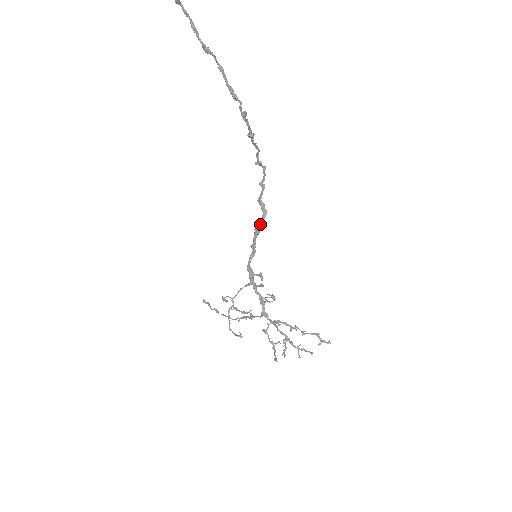
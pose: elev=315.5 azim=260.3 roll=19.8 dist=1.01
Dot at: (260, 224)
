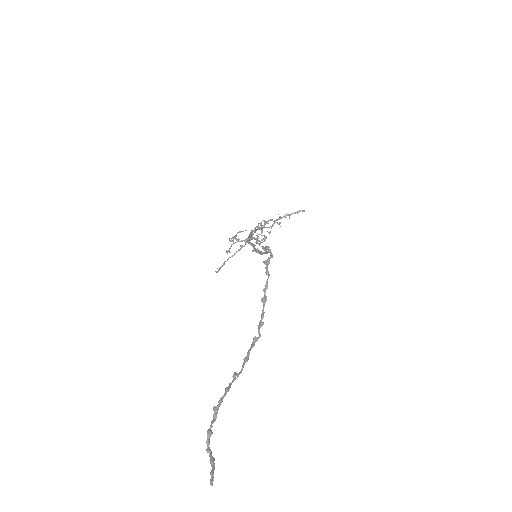
Dot at: (262, 254)
